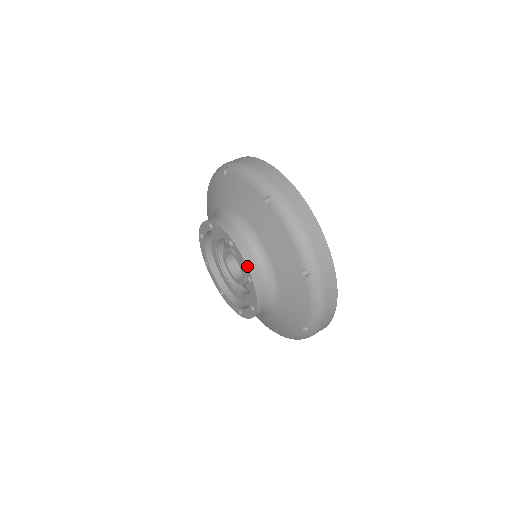
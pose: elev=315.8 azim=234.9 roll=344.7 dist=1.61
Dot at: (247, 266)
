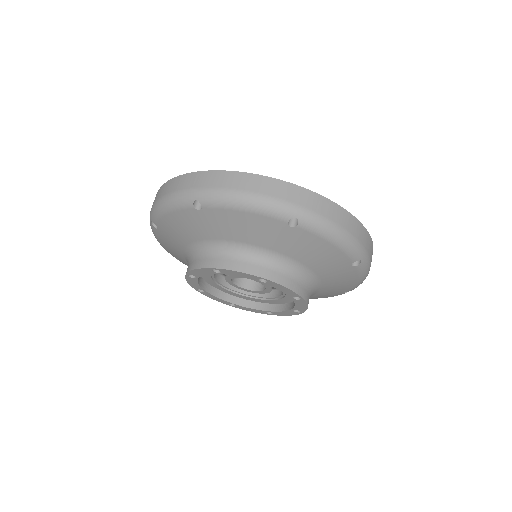
Dot at: (247, 274)
